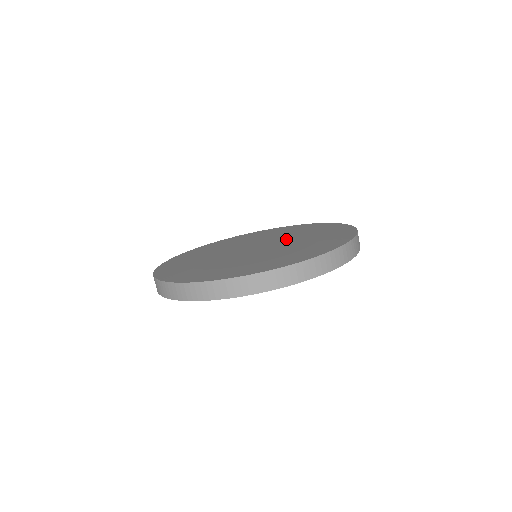
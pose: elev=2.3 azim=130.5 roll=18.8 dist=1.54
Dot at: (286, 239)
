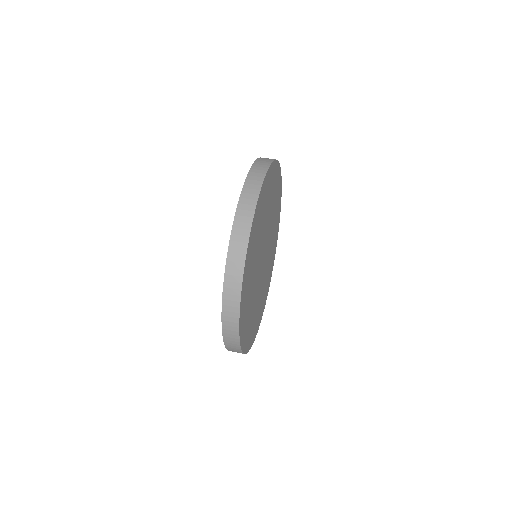
Dot at: occluded
